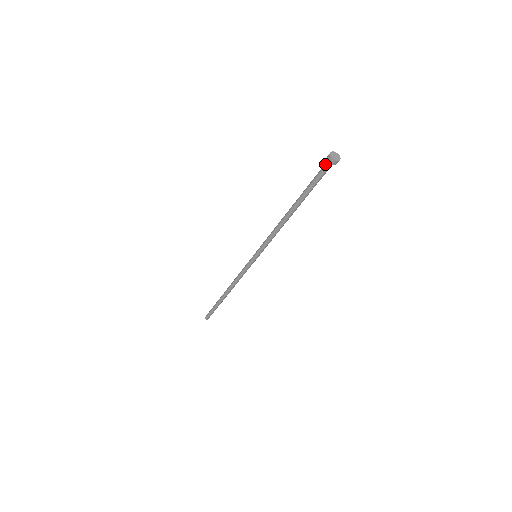
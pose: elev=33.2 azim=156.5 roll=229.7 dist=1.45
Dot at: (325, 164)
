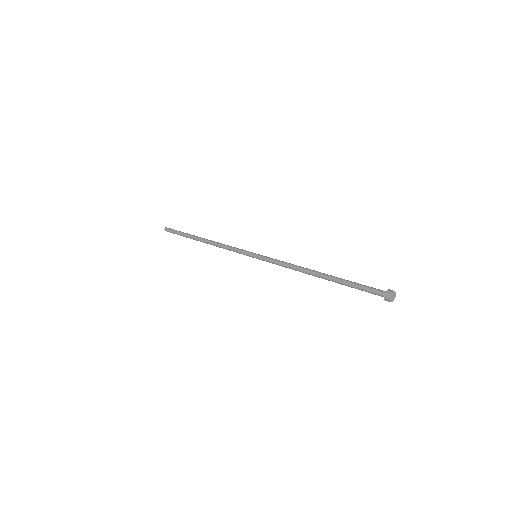
Dot at: occluded
